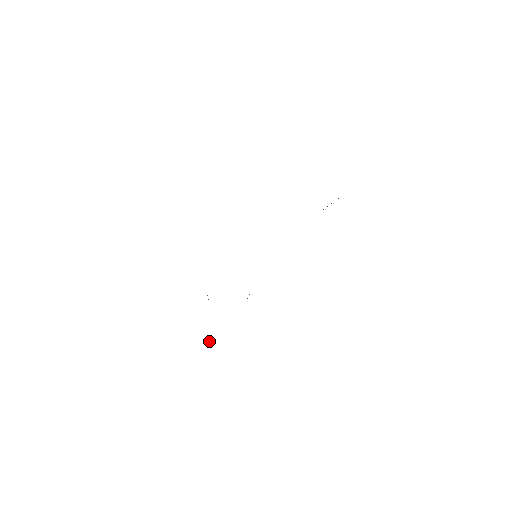
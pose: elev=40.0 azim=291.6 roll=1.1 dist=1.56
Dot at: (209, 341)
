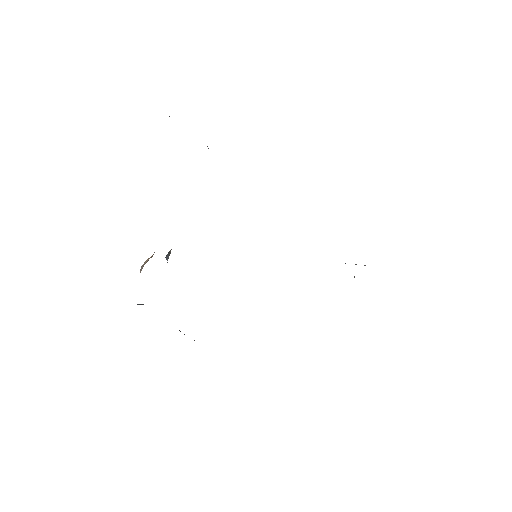
Dot at: occluded
